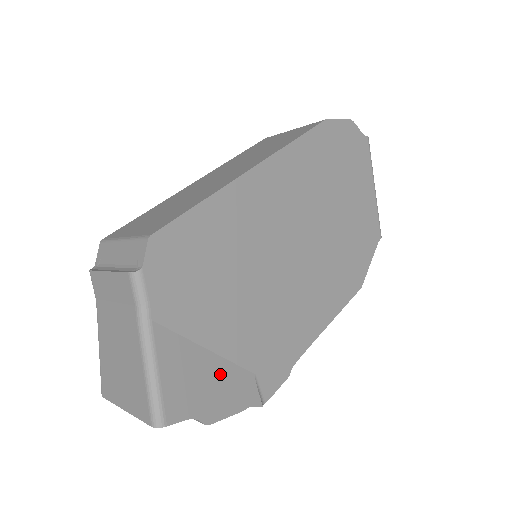
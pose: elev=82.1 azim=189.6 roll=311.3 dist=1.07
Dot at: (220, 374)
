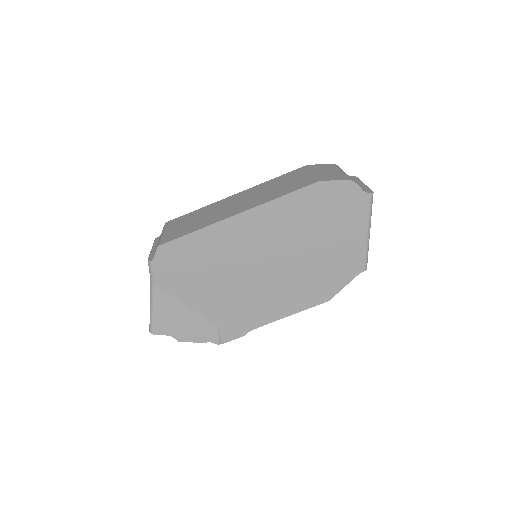
Dot at: (193, 321)
